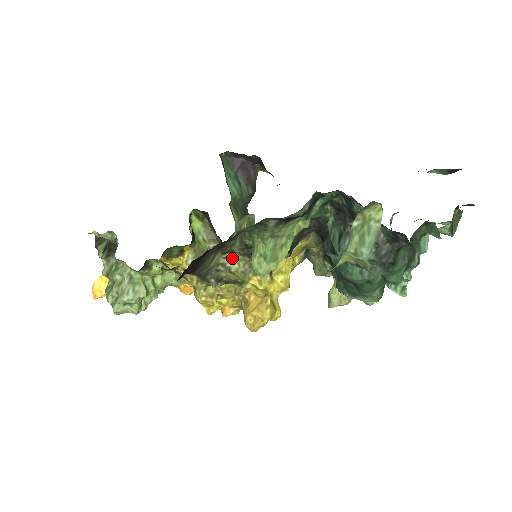
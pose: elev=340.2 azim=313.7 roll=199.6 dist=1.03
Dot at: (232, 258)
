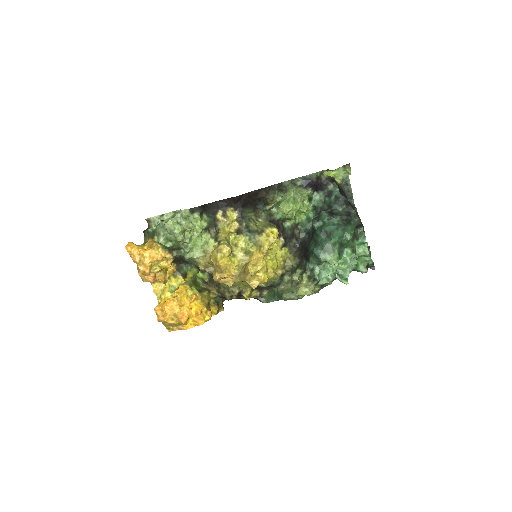
Dot at: (258, 221)
